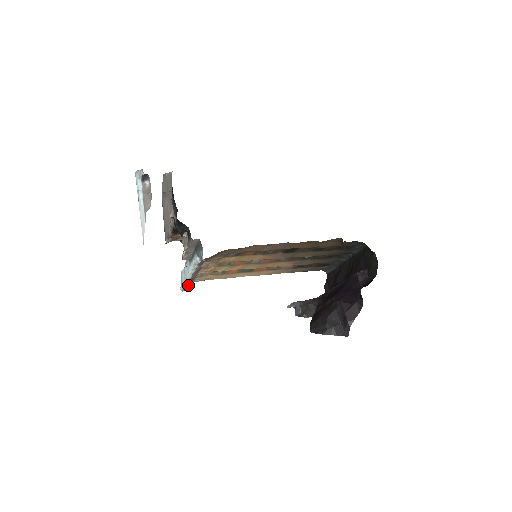
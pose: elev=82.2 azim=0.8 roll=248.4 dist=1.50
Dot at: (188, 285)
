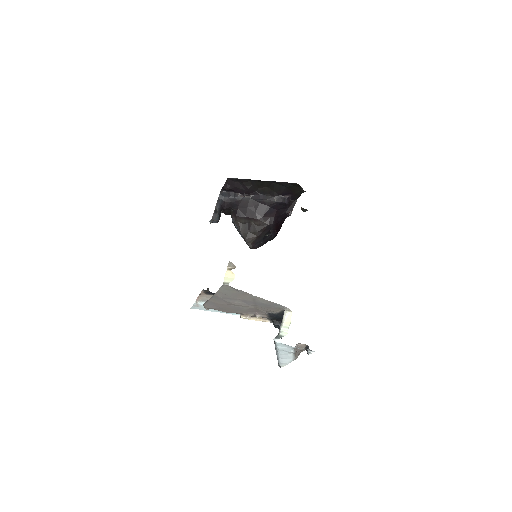
Dot at: occluded
